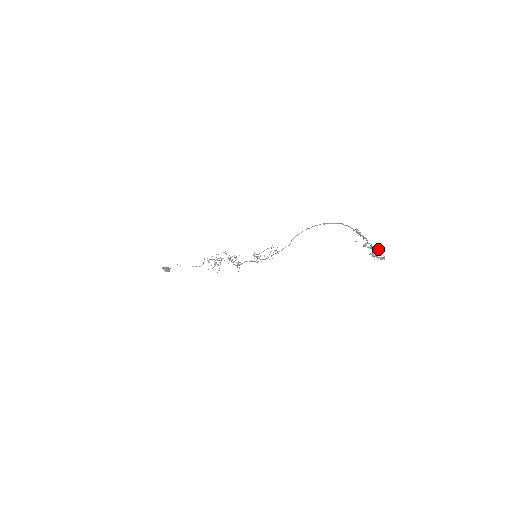
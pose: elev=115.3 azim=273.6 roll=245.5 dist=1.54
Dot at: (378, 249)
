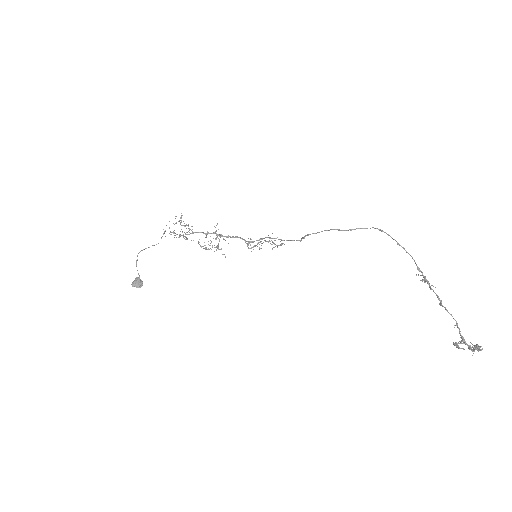
Dot at: (475, 349)
